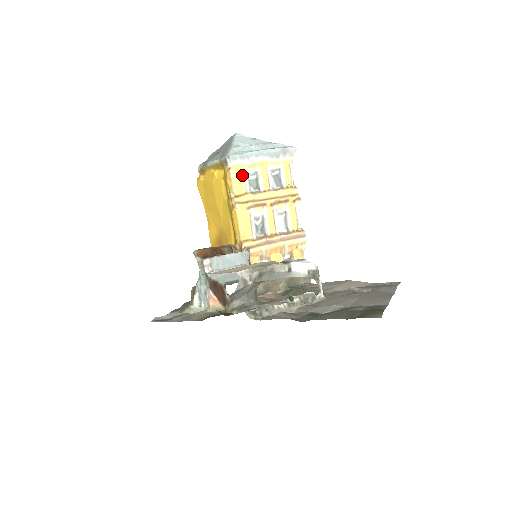
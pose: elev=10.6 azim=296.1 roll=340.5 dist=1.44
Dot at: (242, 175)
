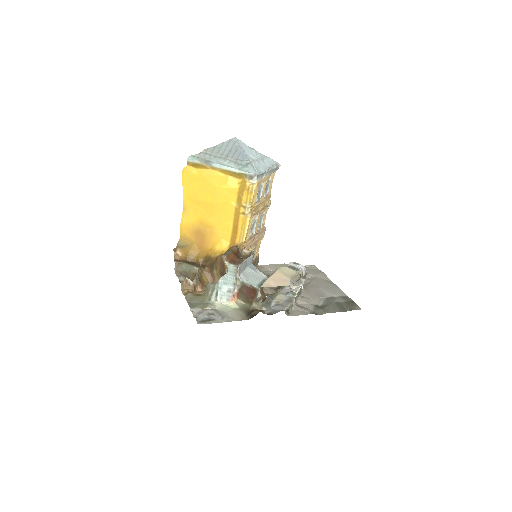
Dot at: (257, 189)
